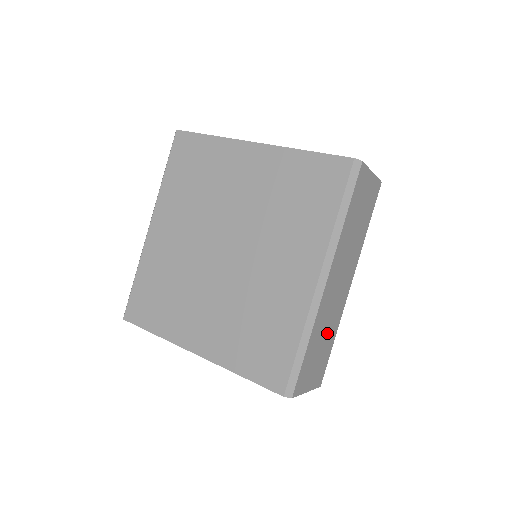
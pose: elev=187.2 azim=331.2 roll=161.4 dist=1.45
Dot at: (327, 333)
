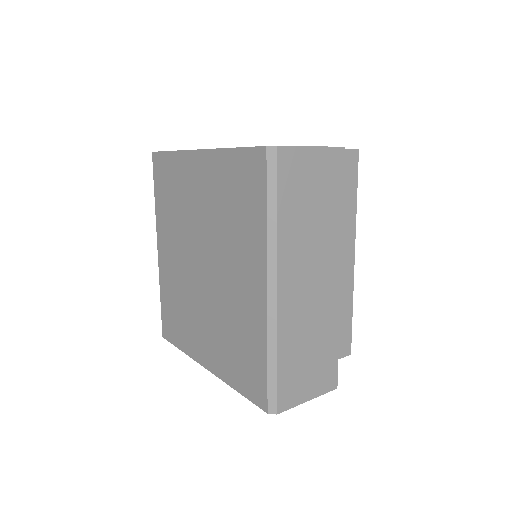
Dot at: (316, 336)
